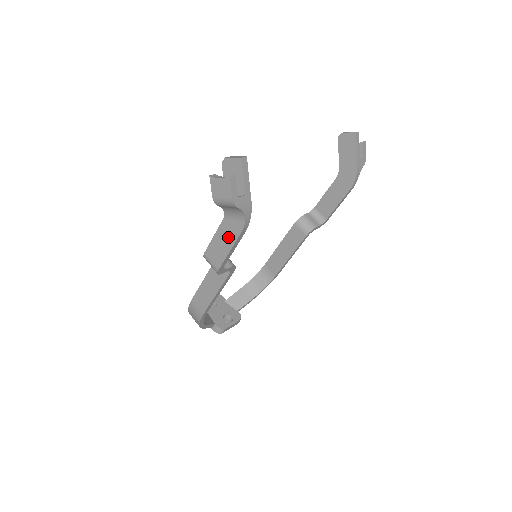
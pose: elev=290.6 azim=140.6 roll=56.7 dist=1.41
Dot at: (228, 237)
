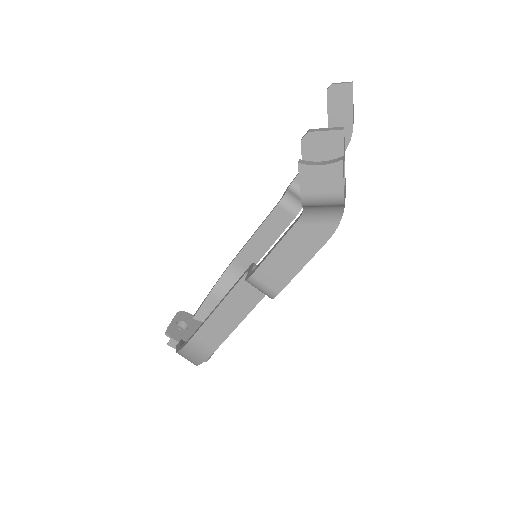
Dot at: (303, 247)
